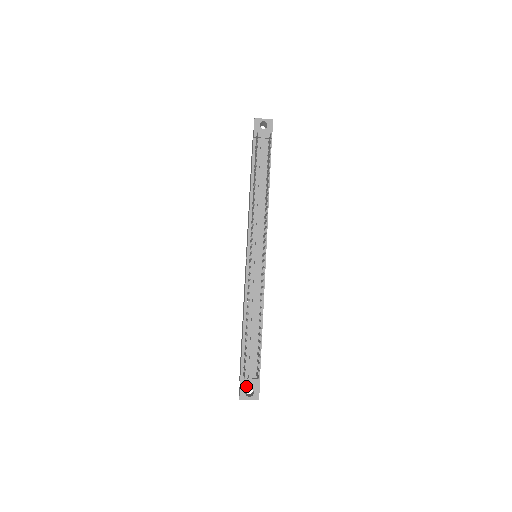
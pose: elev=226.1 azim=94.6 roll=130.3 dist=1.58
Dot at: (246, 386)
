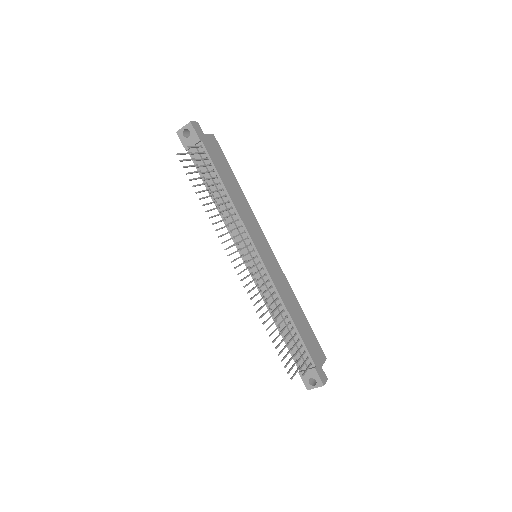
Dot at: (306, 377)
